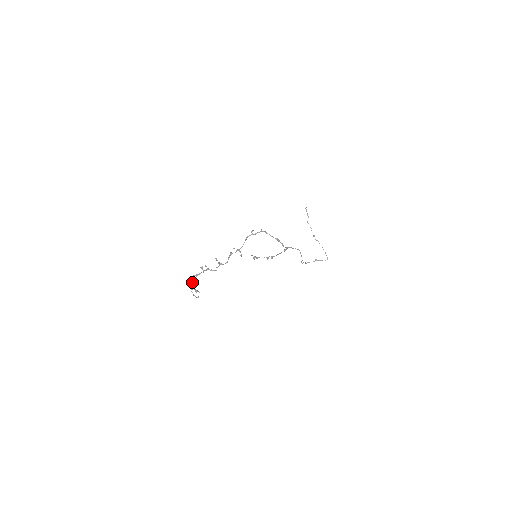
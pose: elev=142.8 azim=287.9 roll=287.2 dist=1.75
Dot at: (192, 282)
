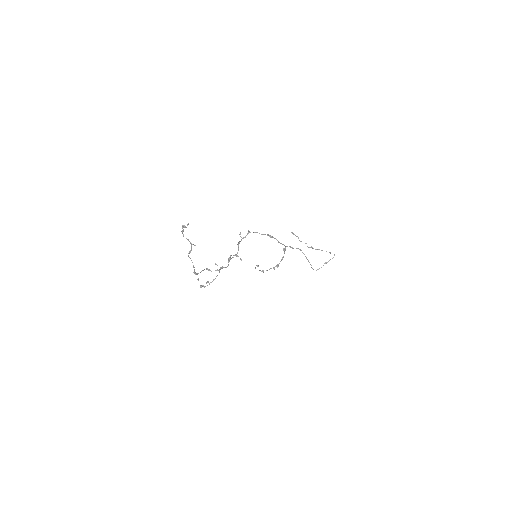
Dot at: (194, 271)
